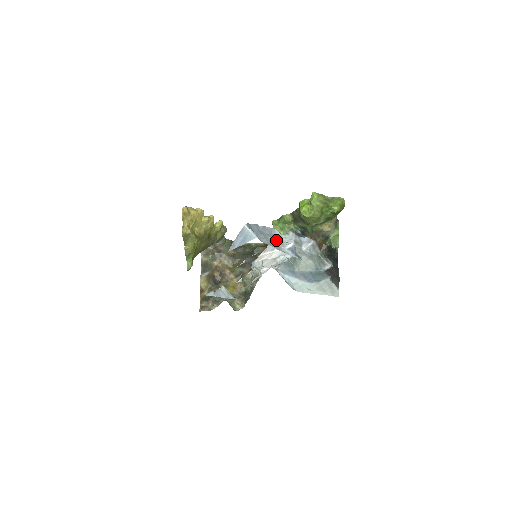
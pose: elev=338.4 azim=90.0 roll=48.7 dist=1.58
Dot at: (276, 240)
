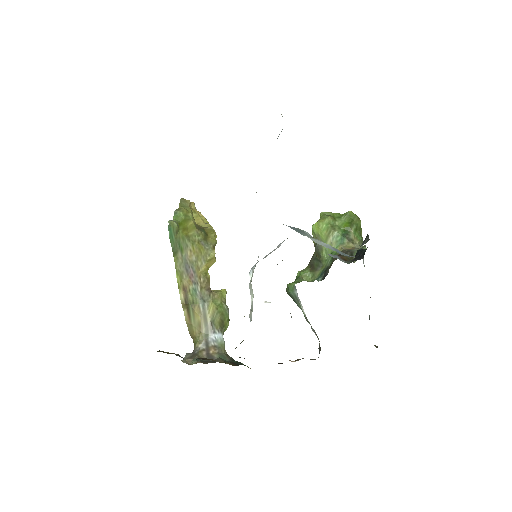
Dot at: occluded
